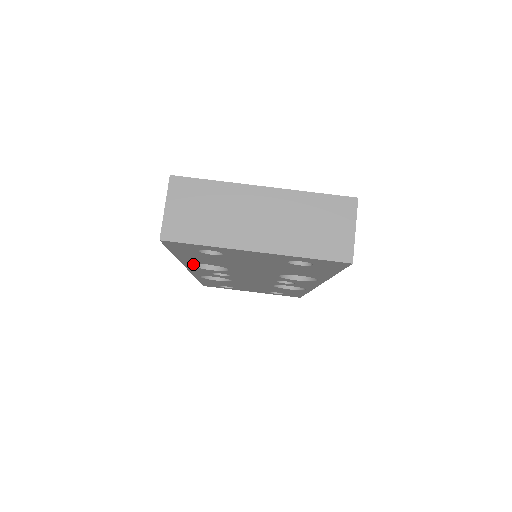
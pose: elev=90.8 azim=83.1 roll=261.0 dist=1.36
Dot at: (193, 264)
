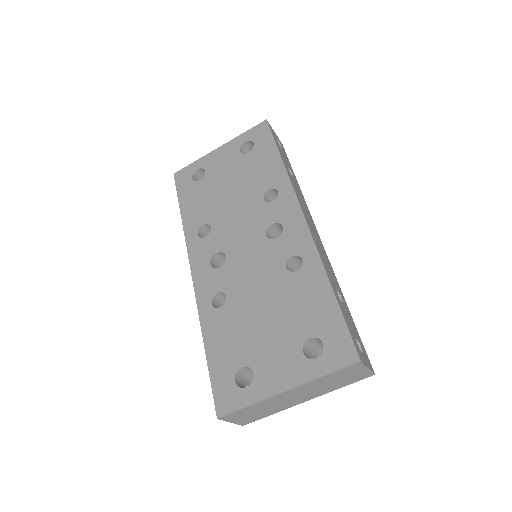
Dot at: occluded
